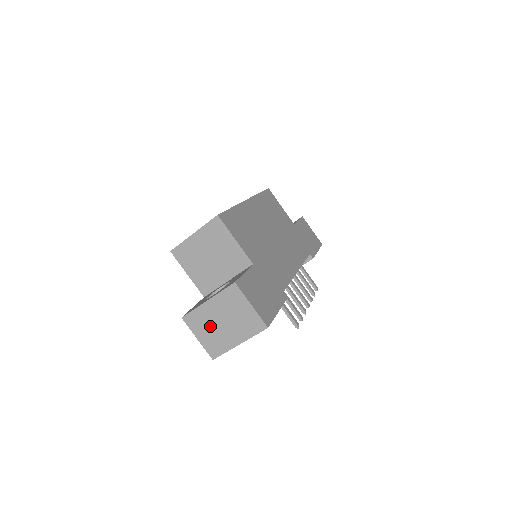
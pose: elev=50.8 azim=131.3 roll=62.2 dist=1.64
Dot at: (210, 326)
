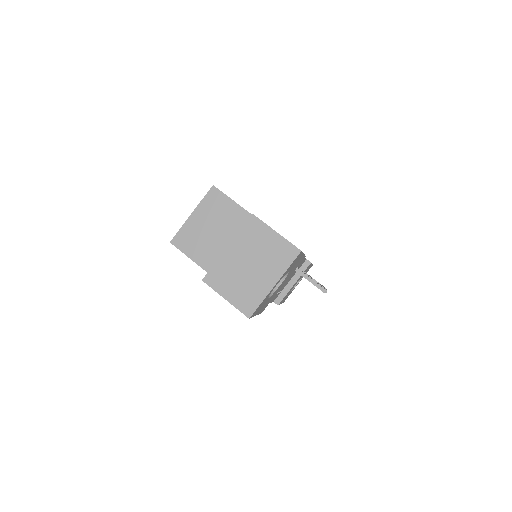
Dot at: (237, 277)
